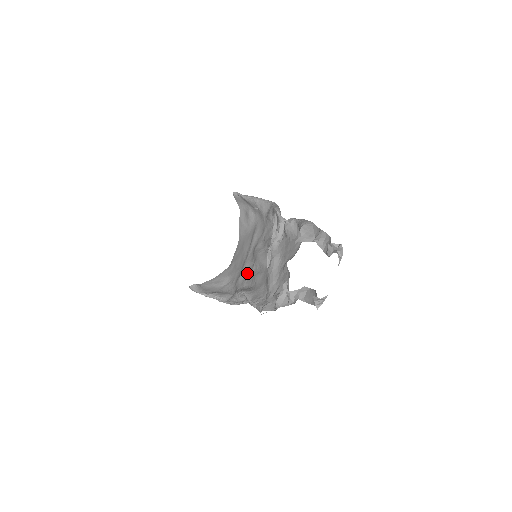
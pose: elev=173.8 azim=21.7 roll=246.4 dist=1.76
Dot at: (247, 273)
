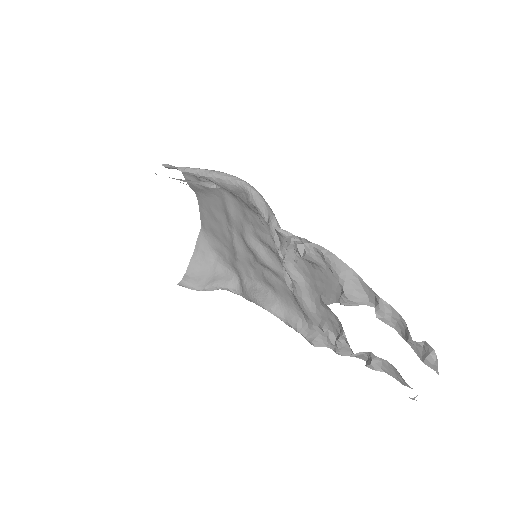
Dot at: (247, 263)
